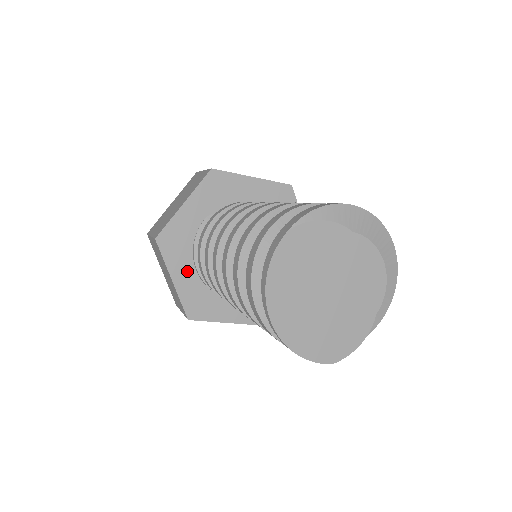
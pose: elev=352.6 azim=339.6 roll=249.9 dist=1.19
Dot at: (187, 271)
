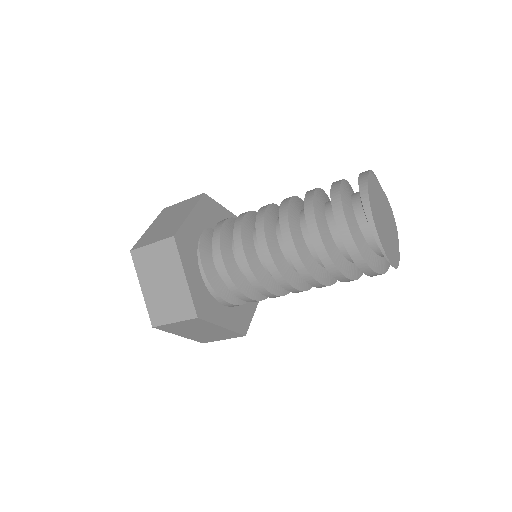
Dot at: (195, 271)
